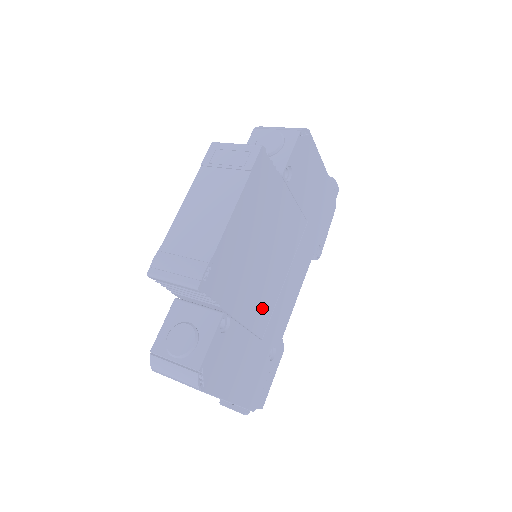
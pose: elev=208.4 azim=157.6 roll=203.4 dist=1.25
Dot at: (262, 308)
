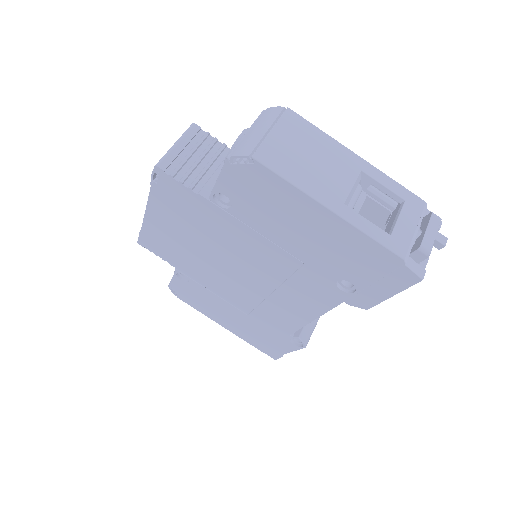
Dot at: occluded
